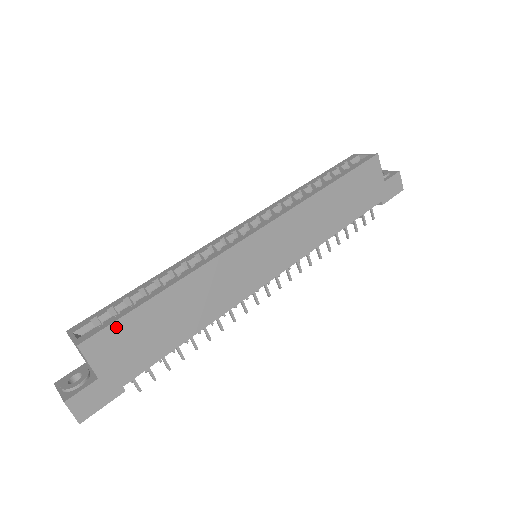
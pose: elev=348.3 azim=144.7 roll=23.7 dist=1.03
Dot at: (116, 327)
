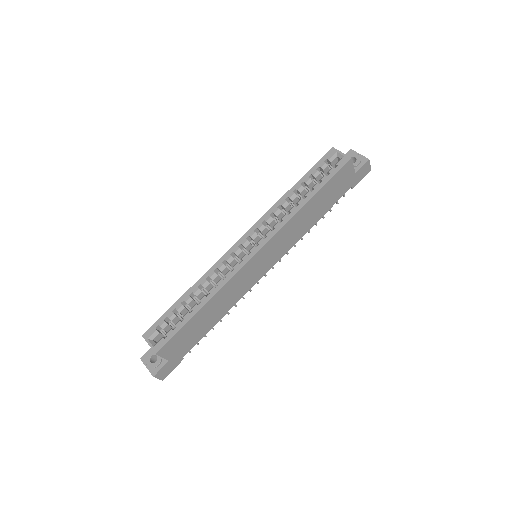
Dot at: (175, 337)
